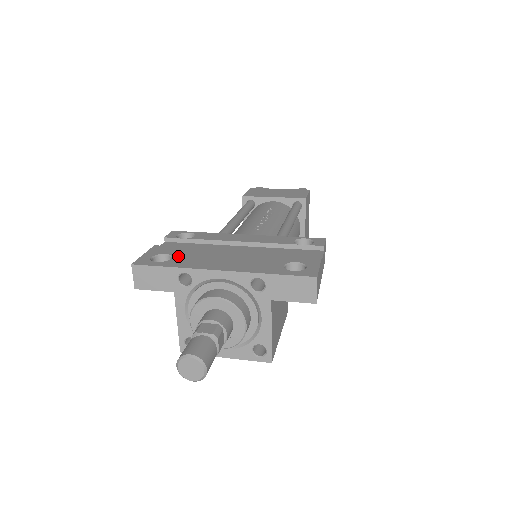
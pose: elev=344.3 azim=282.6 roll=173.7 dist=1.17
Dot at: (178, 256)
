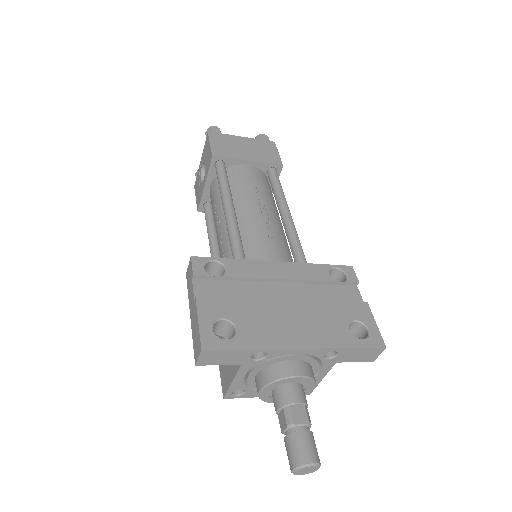
Dot at: (240, 322)
